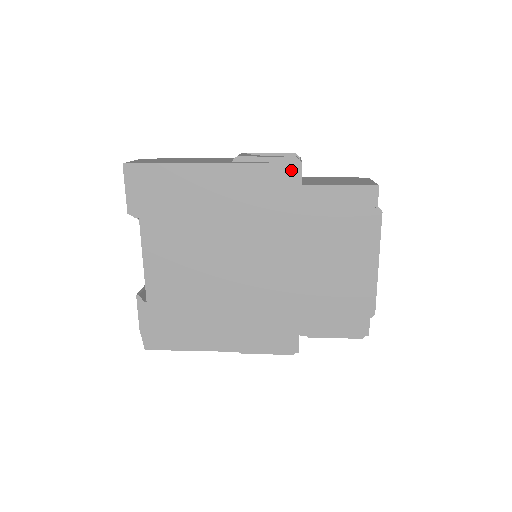
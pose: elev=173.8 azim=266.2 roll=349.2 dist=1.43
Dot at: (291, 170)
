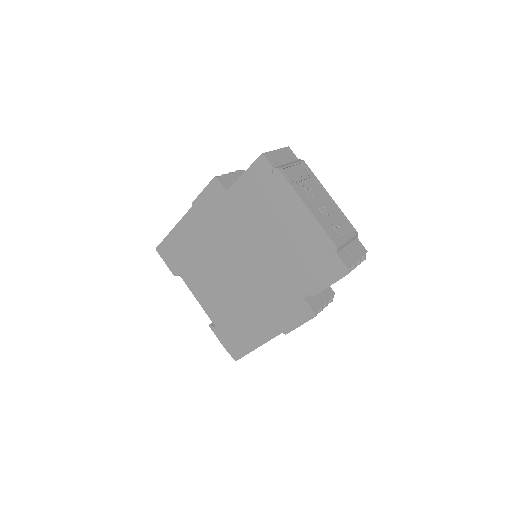
Dot at: (216, 187)
